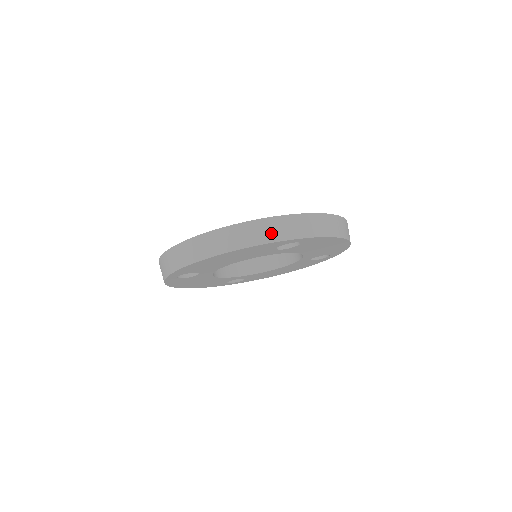
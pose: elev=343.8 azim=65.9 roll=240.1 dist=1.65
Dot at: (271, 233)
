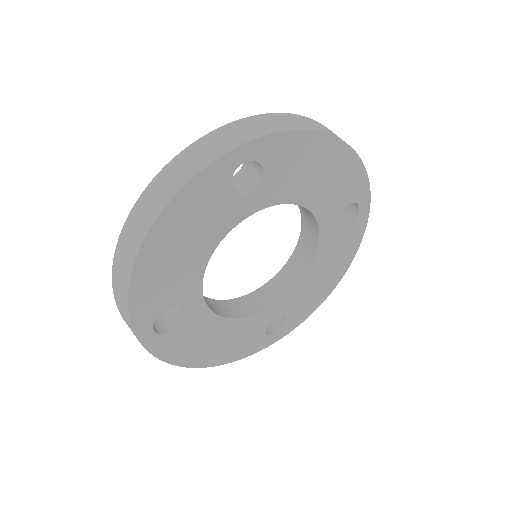
Dot at: occluded
